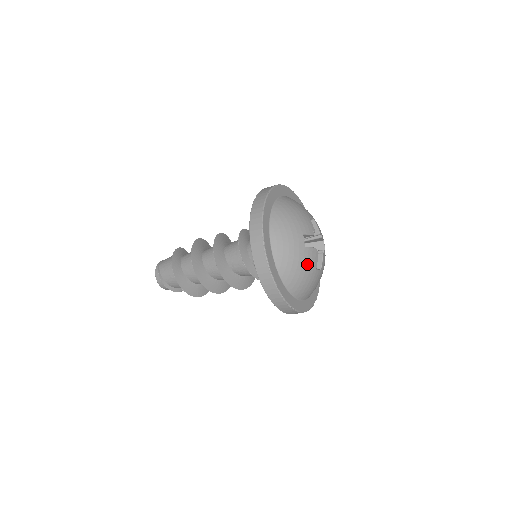
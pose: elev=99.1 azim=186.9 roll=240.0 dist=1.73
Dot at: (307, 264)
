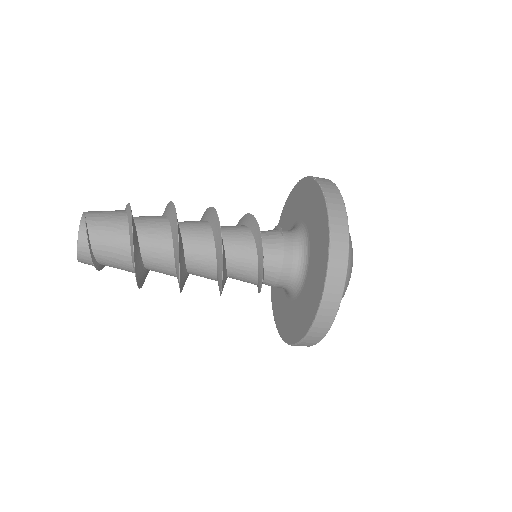
Dot at: occluded
